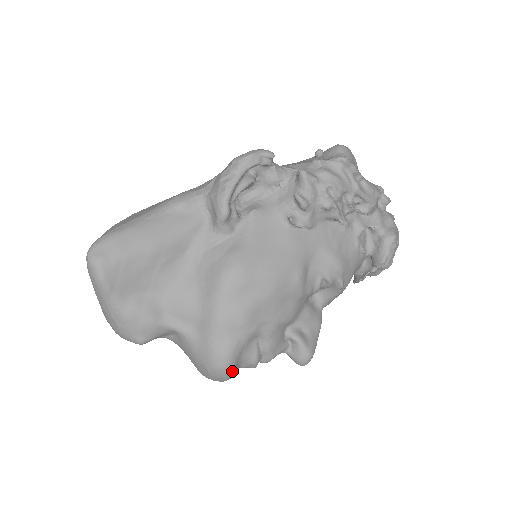
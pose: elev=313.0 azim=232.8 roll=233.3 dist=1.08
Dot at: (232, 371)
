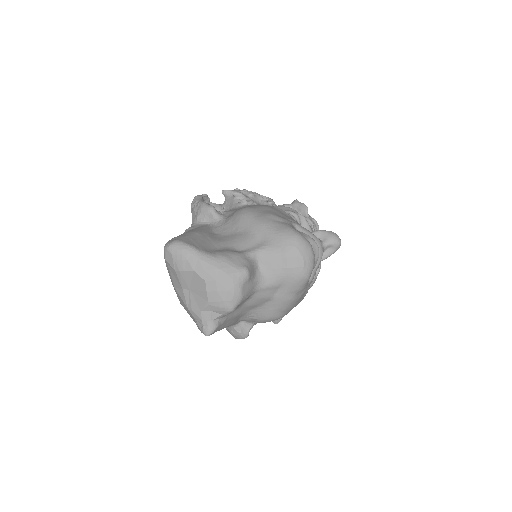
Dot at: (305, 239)
